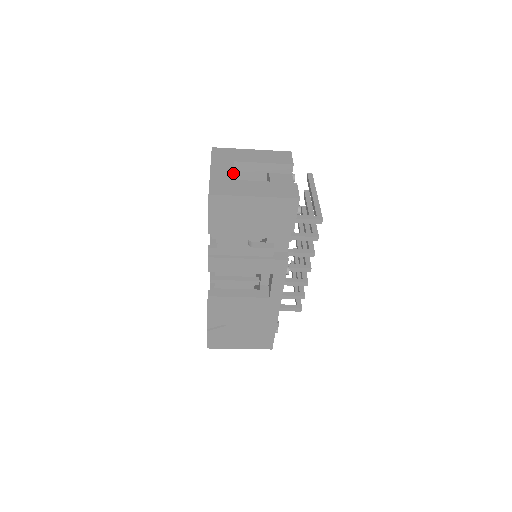
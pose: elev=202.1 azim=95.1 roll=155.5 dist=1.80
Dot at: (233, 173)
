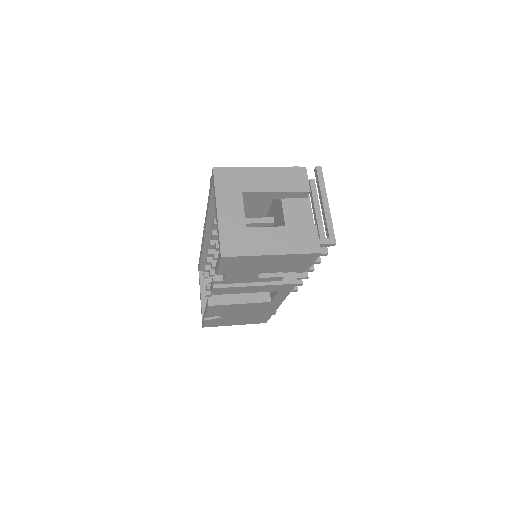
Dot at: (244, 215)
